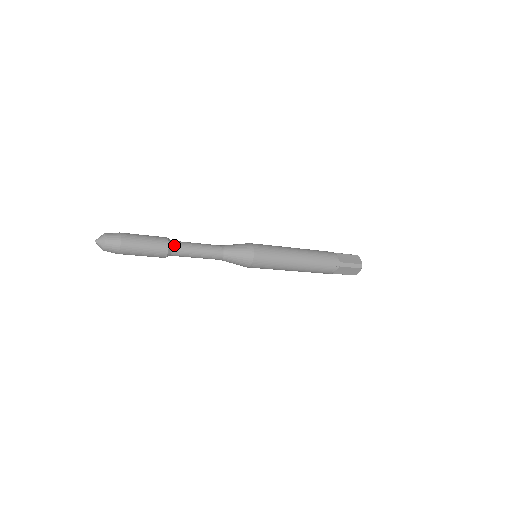
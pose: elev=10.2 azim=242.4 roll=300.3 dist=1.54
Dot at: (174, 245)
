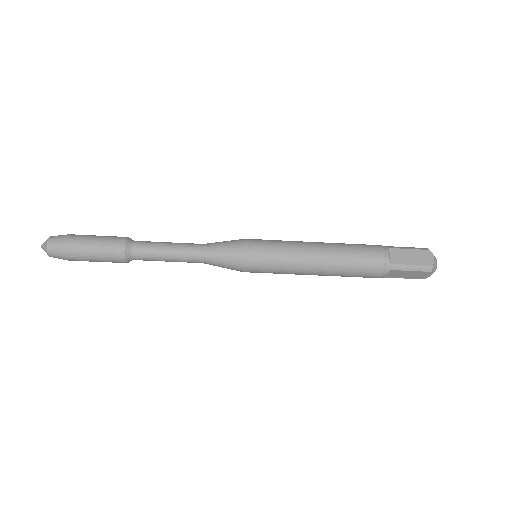
Dot at: (136, 241)
